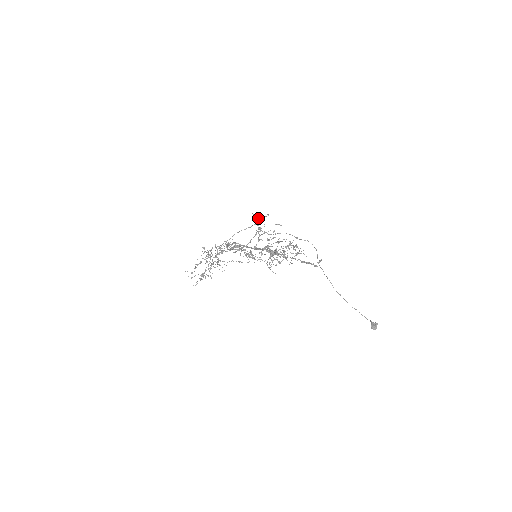
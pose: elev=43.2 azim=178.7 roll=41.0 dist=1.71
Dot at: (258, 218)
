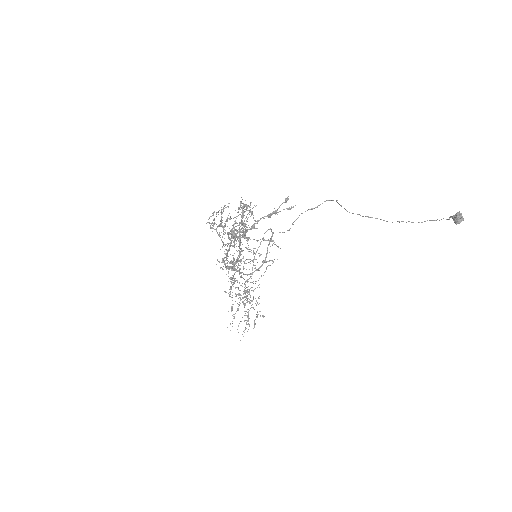
Dot at: (209, 217)
